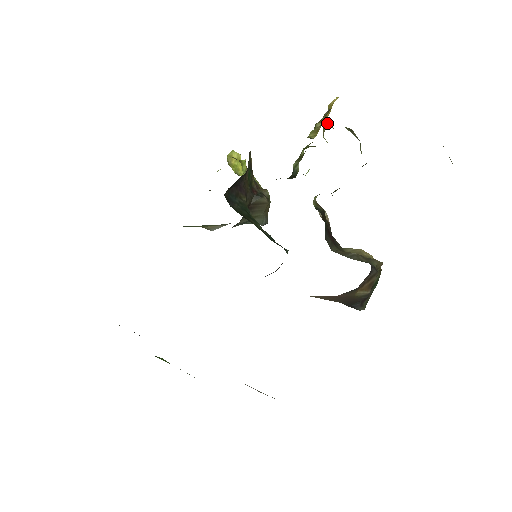
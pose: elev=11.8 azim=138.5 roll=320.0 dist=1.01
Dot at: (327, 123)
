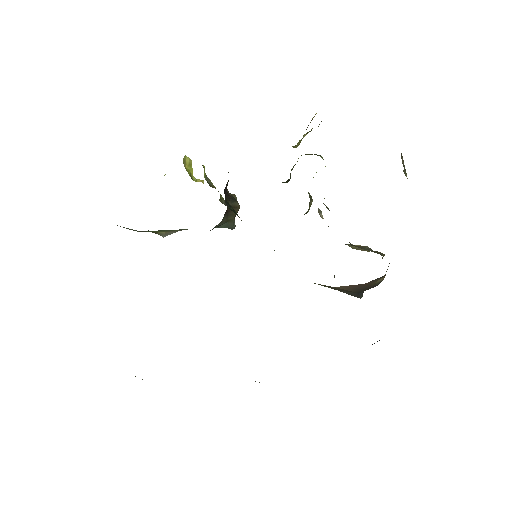
Dot at: occluded
